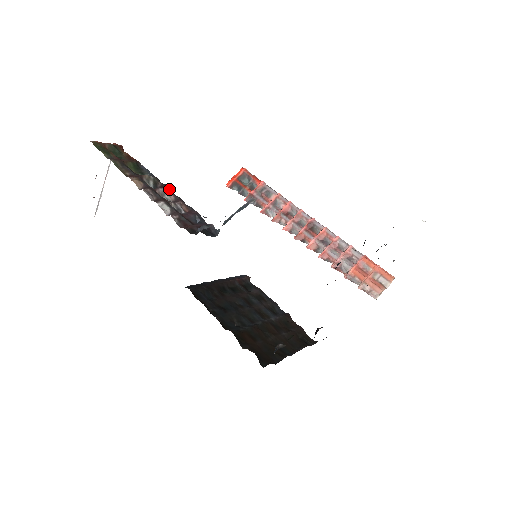
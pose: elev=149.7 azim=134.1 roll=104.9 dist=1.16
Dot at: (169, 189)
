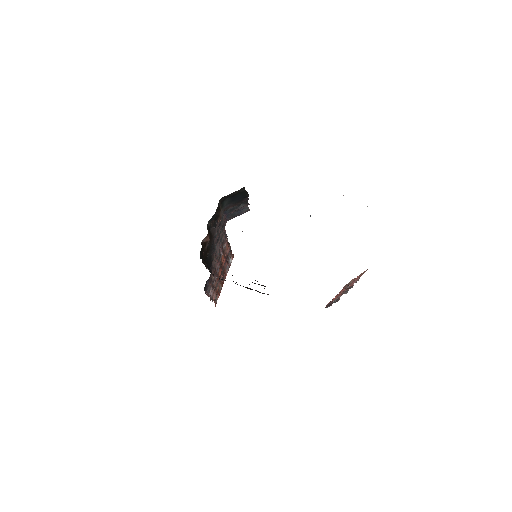
Dot at: (228, 242)
